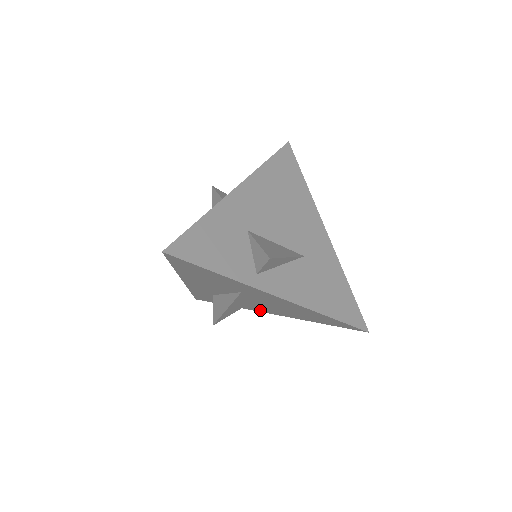
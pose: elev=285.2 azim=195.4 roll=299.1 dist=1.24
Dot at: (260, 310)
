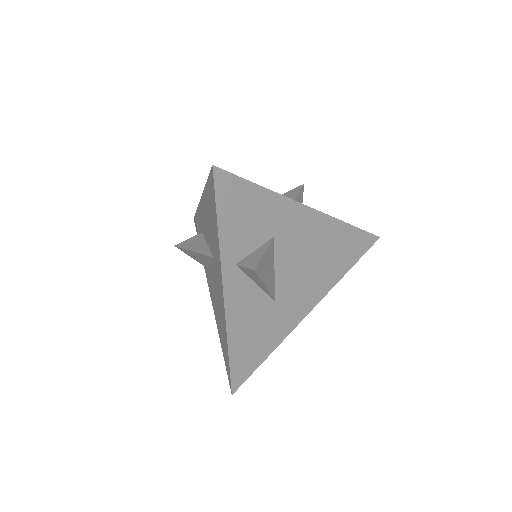
Dot at: occluded
